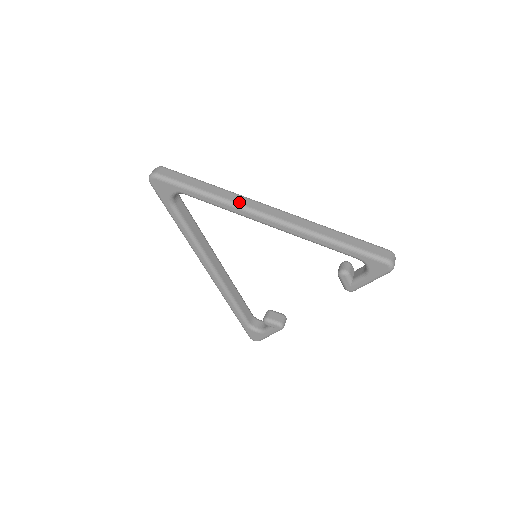
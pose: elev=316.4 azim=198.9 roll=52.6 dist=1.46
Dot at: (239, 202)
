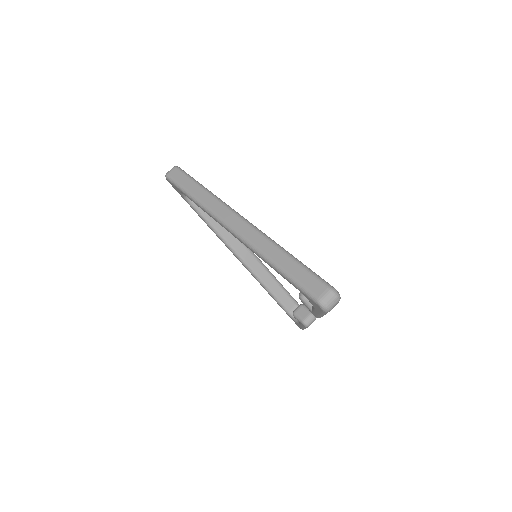
Dot at: (212, 209)
